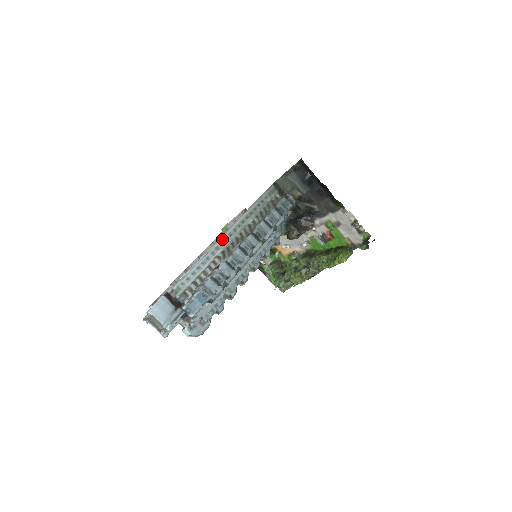
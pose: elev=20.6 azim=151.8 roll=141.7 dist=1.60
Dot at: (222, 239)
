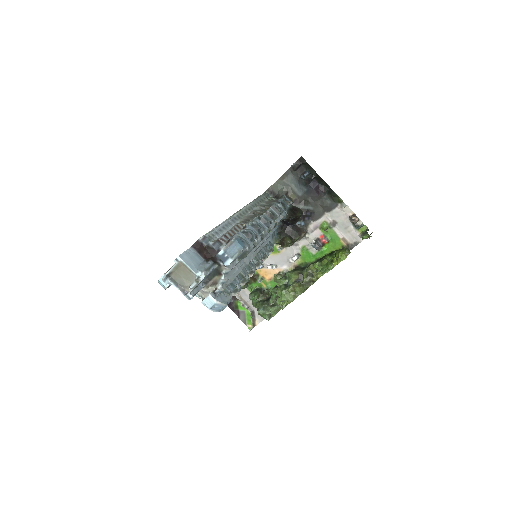
Dot at: (238, 213)
